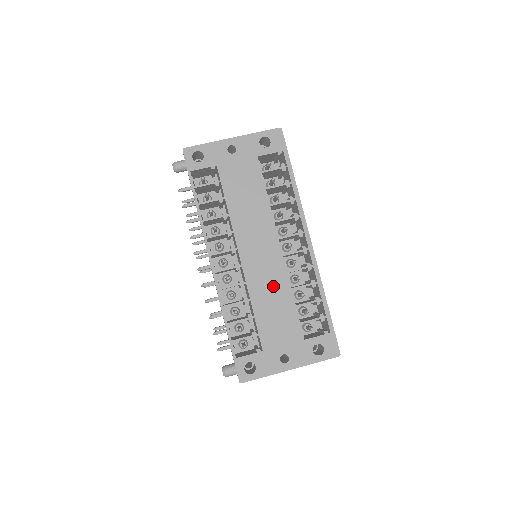
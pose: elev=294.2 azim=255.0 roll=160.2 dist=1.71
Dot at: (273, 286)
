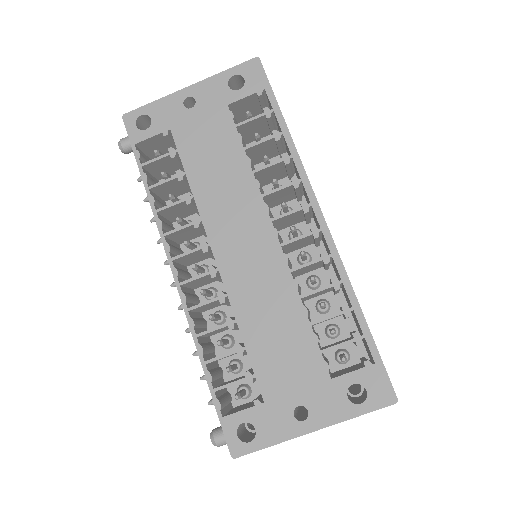
Dot at: (270, 295)
